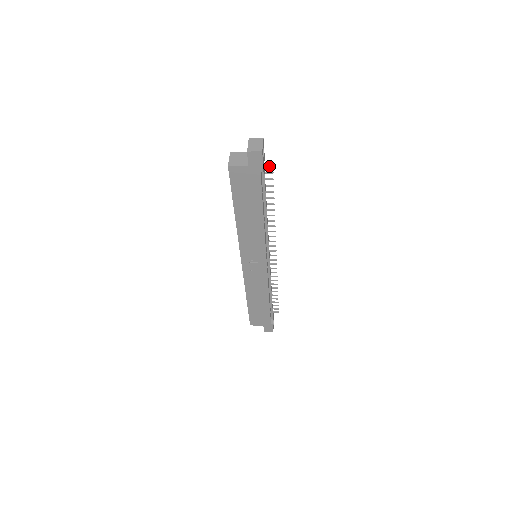
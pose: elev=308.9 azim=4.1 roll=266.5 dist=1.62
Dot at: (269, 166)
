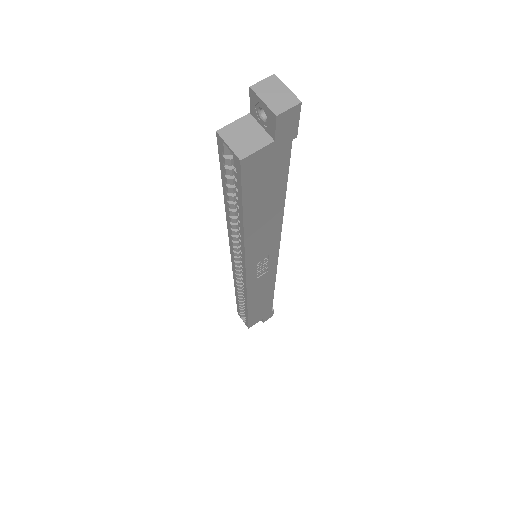
Dot at: occluded
